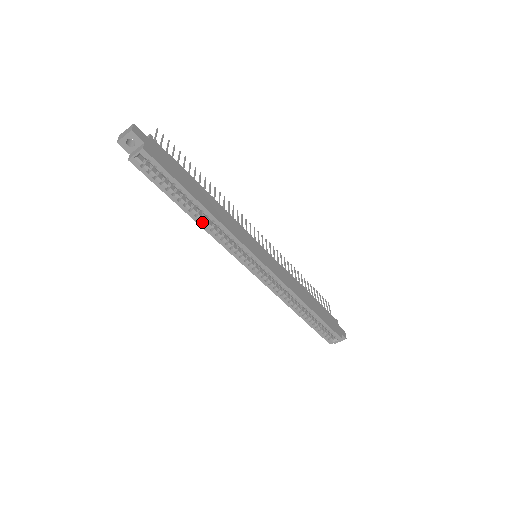
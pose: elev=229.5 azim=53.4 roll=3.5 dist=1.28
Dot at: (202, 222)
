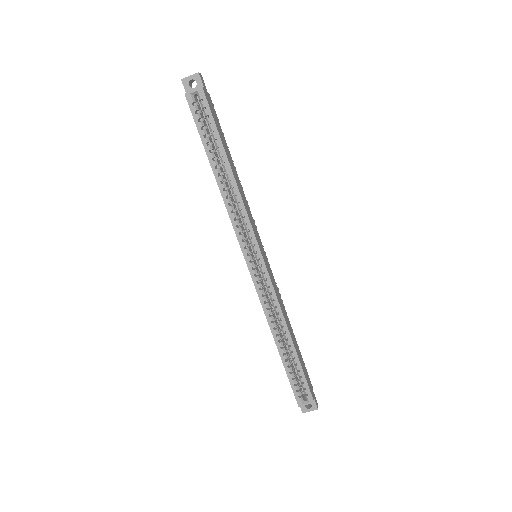
Dot at: (222, 184)
